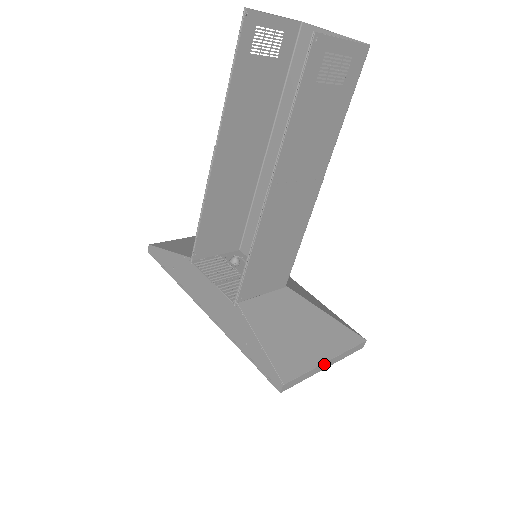
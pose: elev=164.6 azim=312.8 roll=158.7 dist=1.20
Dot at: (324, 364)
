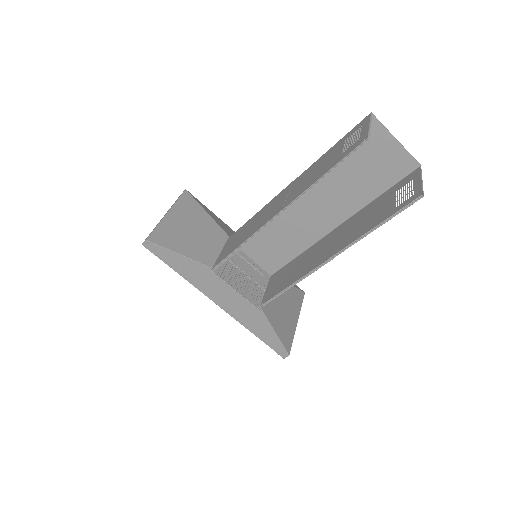
Dot at: (296, 325)
